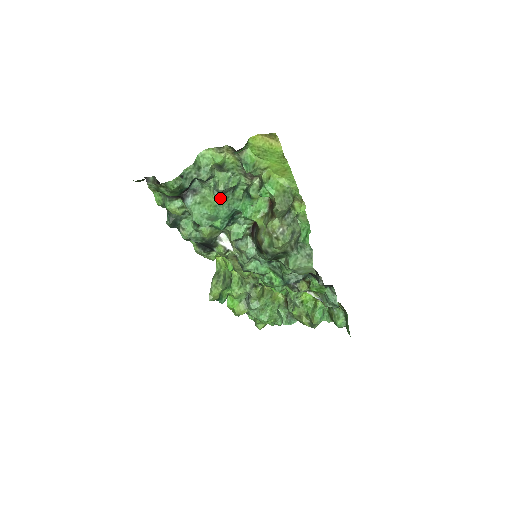
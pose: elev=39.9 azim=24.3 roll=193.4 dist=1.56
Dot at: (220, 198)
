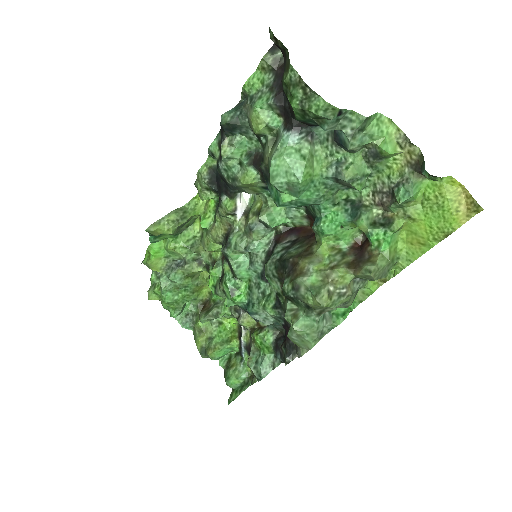
Dot at: (327, 180)
